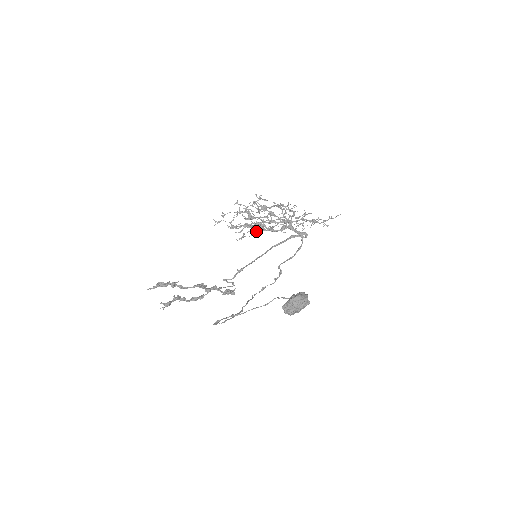
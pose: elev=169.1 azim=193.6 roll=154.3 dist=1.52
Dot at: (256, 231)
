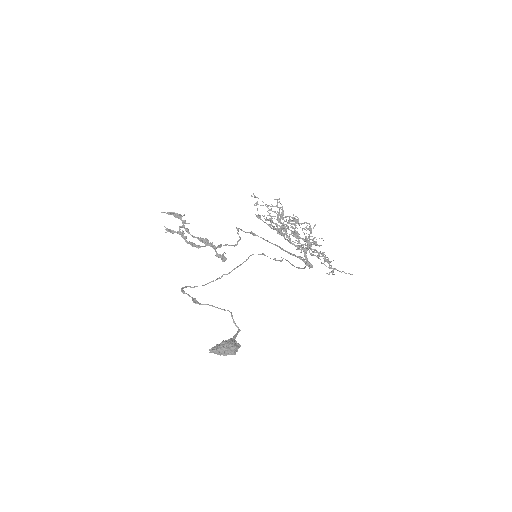
Dot at: occluded
